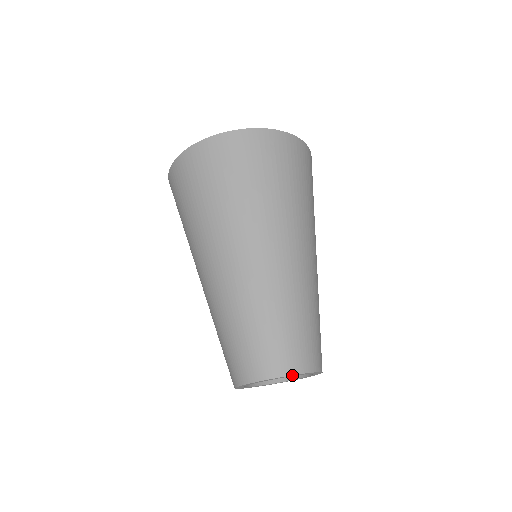
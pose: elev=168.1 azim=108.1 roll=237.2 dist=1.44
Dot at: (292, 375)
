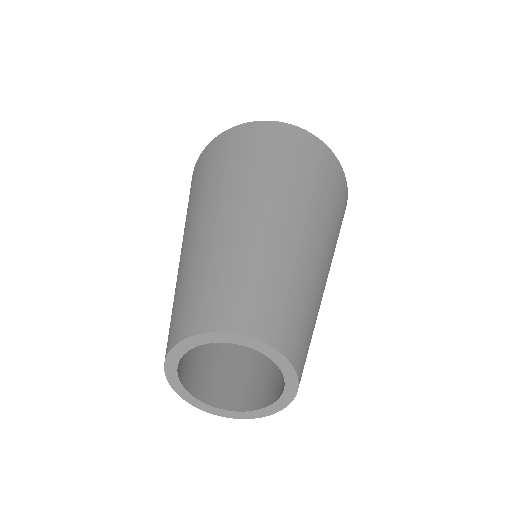
Dot at: (223, 333)
